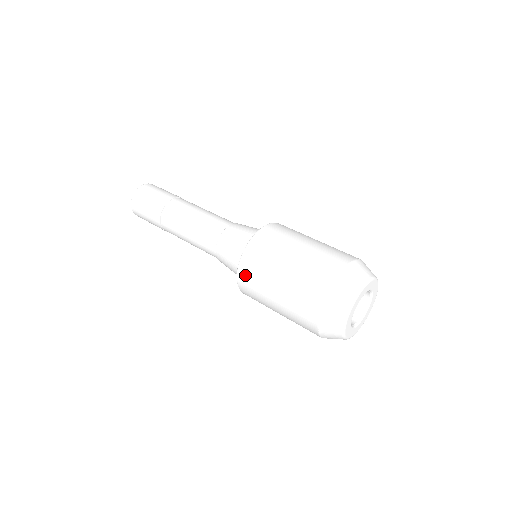
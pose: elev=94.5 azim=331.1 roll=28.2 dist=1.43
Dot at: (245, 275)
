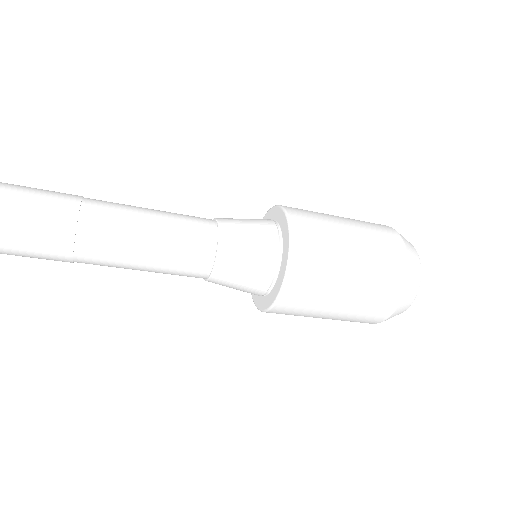
Dot at: (291, 302)
